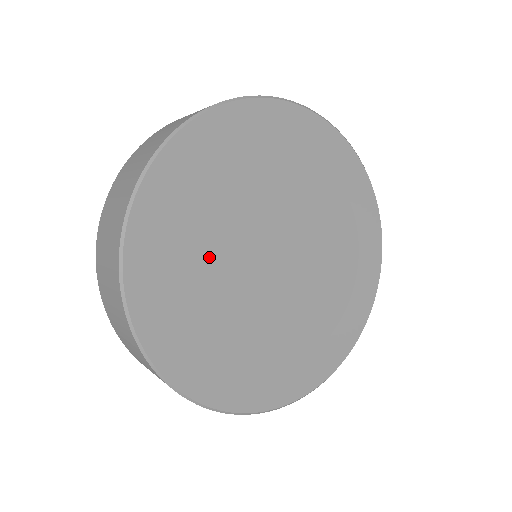
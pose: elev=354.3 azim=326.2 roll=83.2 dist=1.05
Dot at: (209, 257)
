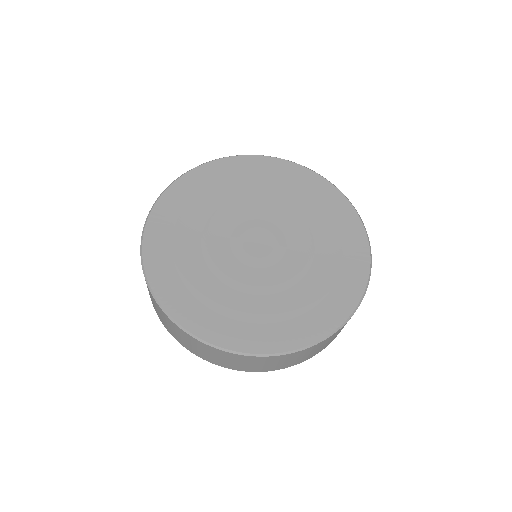
Dot at: (223, 282)
